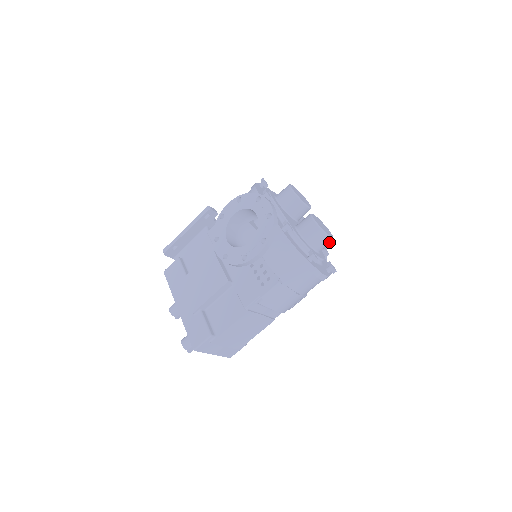
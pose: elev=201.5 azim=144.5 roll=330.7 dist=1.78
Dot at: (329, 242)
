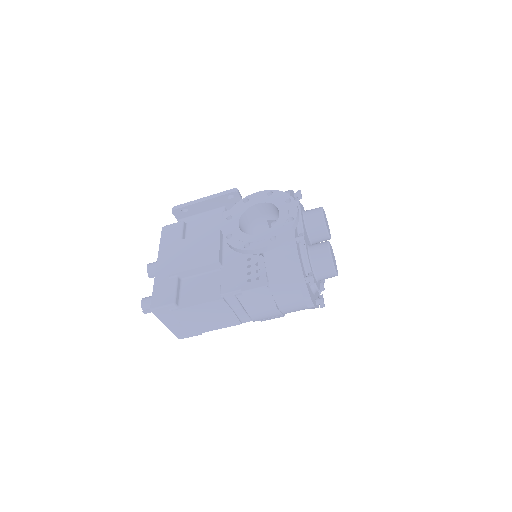
Dot at: (332, 276)
